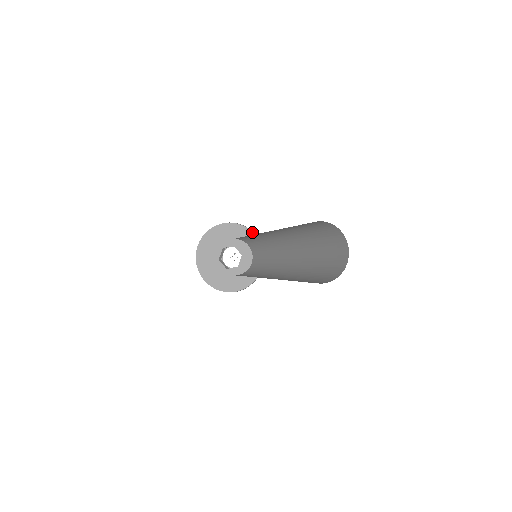
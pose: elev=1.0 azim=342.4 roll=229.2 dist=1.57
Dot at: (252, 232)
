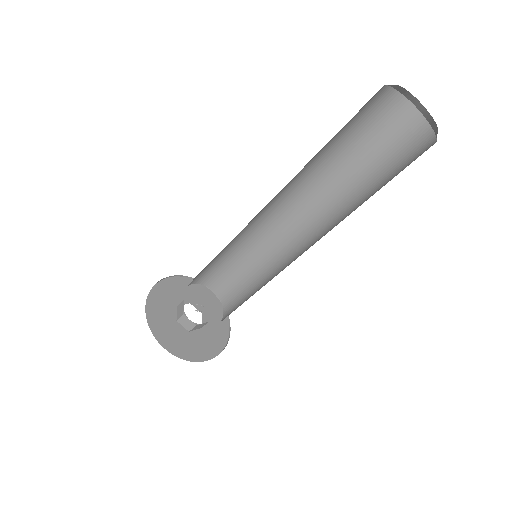
Dot at: (228, 323)
